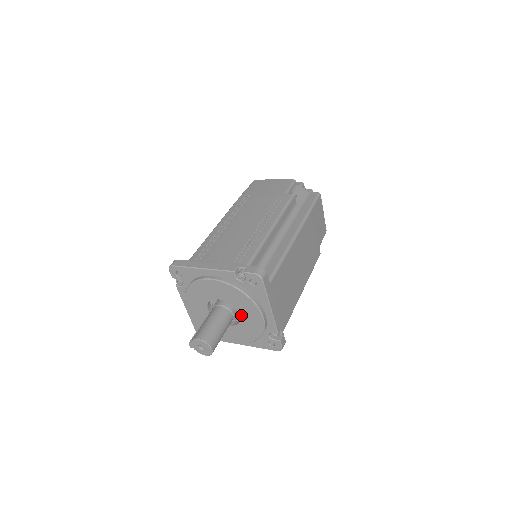
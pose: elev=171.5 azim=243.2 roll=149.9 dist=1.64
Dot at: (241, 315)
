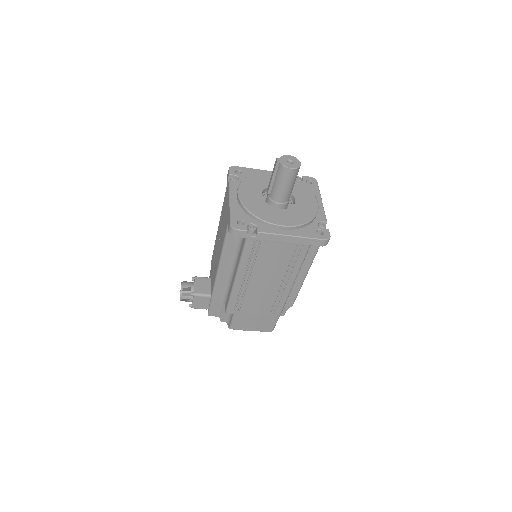
Dot at: (297, 199)
